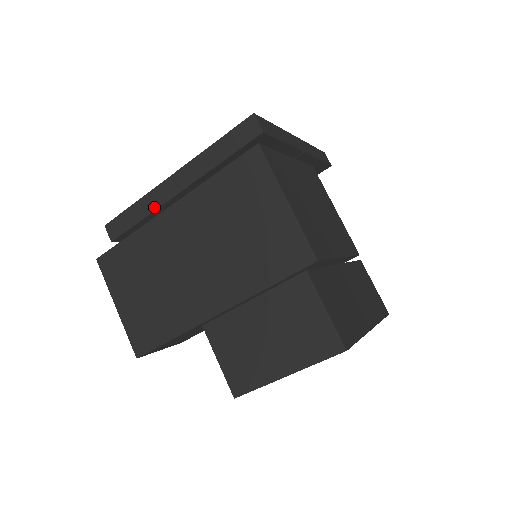
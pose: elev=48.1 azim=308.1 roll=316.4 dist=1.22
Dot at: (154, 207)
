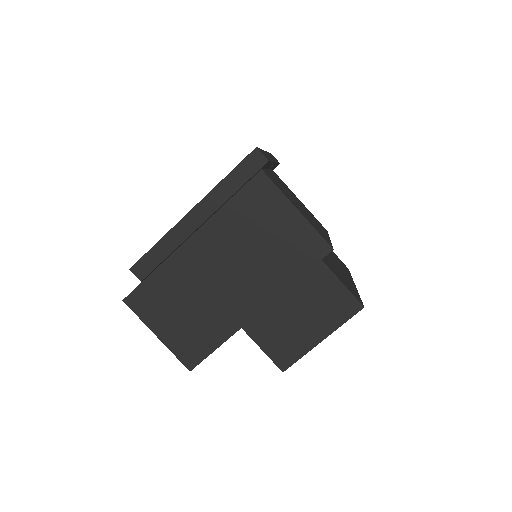
Dot at: (179, 242)
